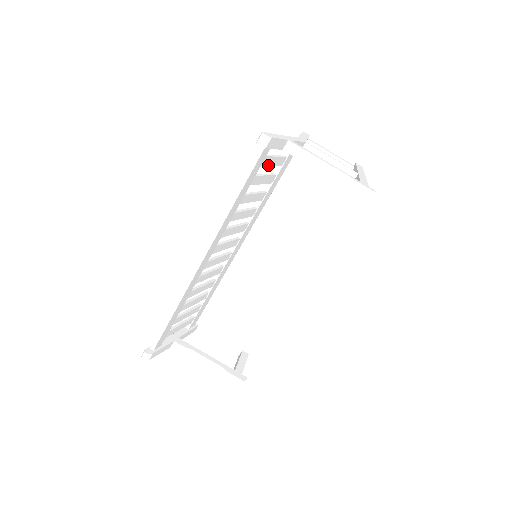
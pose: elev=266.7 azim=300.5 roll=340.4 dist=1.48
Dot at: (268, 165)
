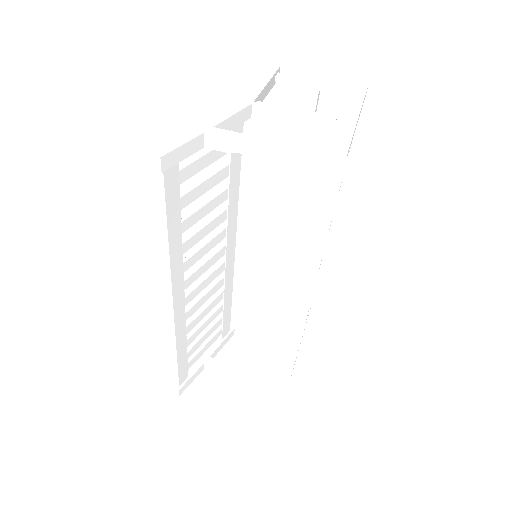
Dot at: (197, 172)
